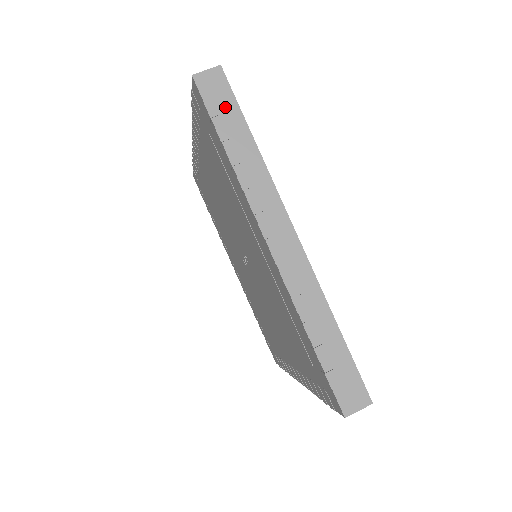
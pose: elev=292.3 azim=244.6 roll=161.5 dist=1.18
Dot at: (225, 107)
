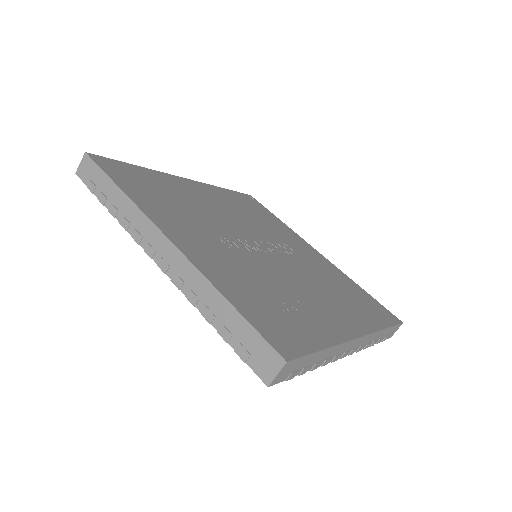
Dot at: (97, 179)
